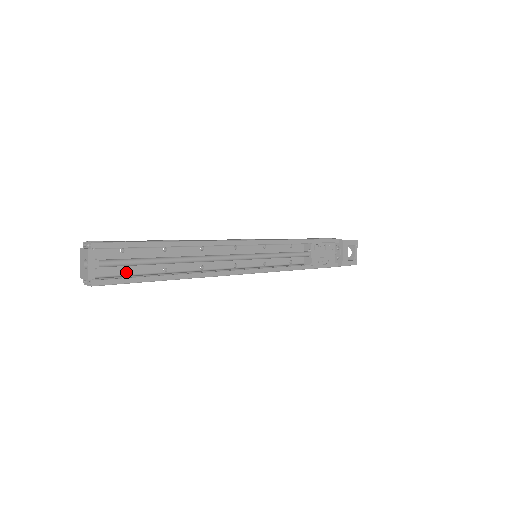
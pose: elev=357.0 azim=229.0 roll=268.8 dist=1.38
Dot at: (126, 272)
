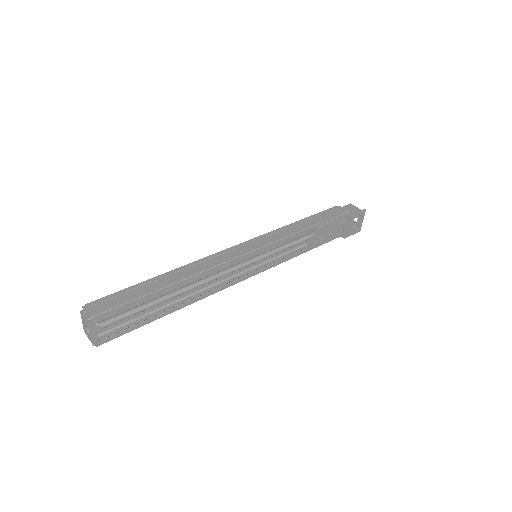
Dot at: occluded
